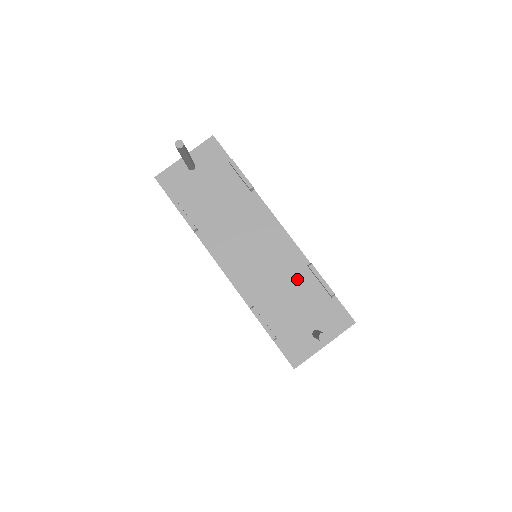
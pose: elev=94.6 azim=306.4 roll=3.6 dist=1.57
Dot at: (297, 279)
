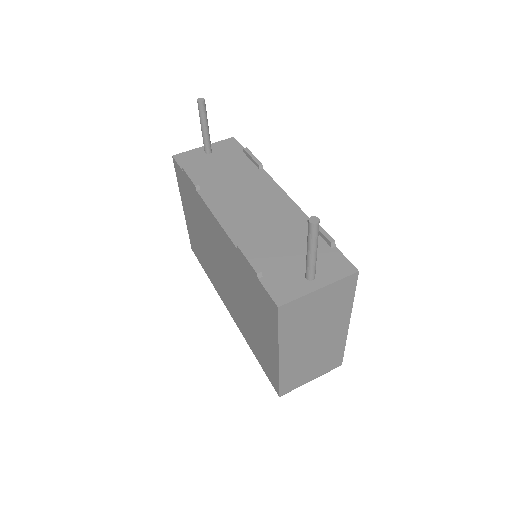
Dot at: (294, 230)
